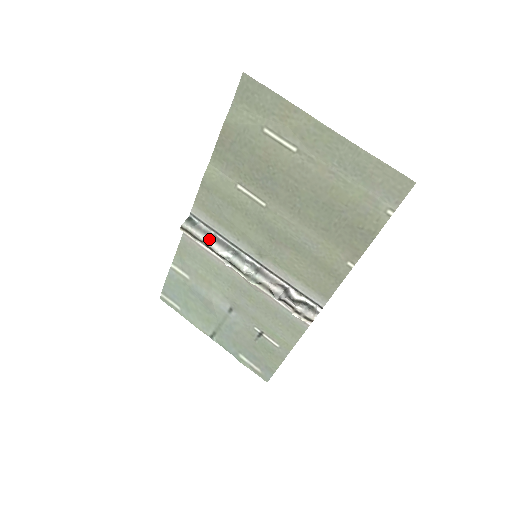
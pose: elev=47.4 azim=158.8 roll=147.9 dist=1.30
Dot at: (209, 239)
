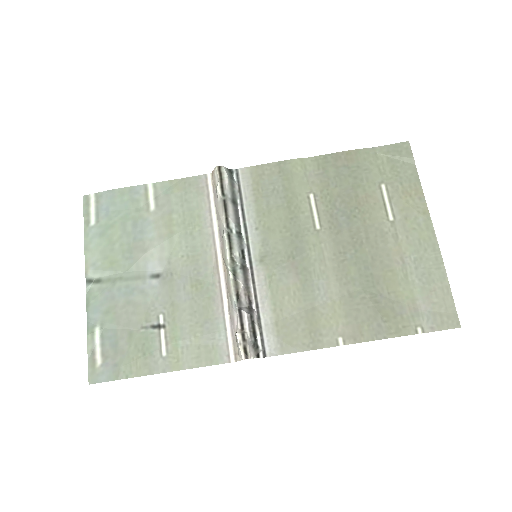
Dot at: (231, 201)
